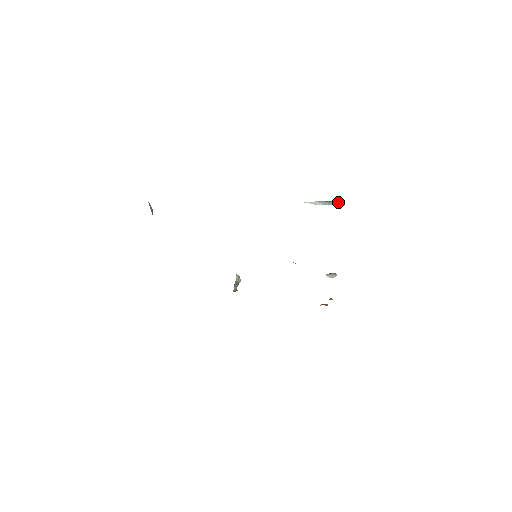
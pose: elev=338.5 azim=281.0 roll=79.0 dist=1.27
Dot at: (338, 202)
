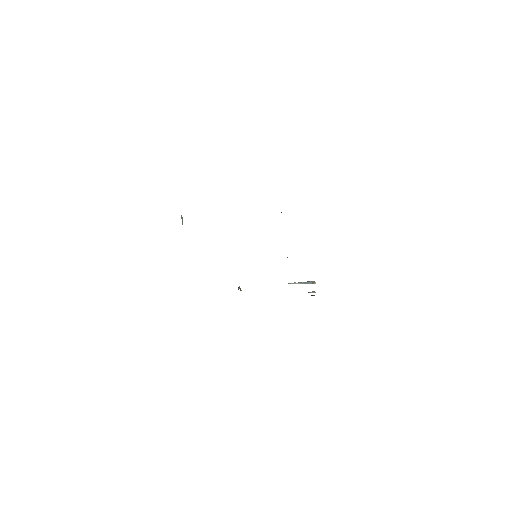
Dot at: (312, 282)
